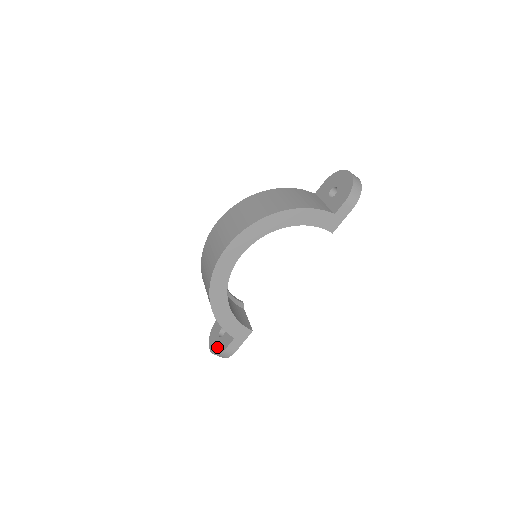
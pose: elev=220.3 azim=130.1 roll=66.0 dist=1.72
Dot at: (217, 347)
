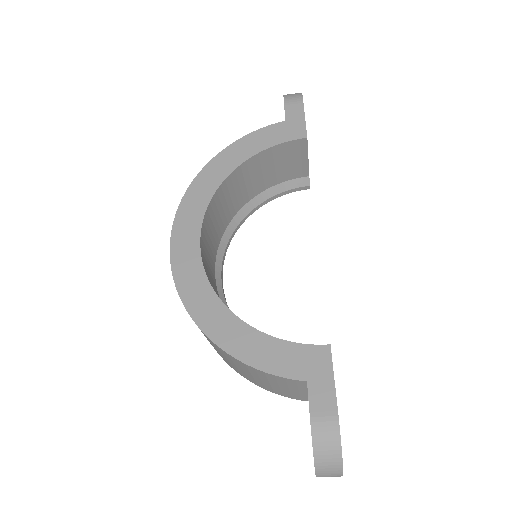
Dot at: occluded
